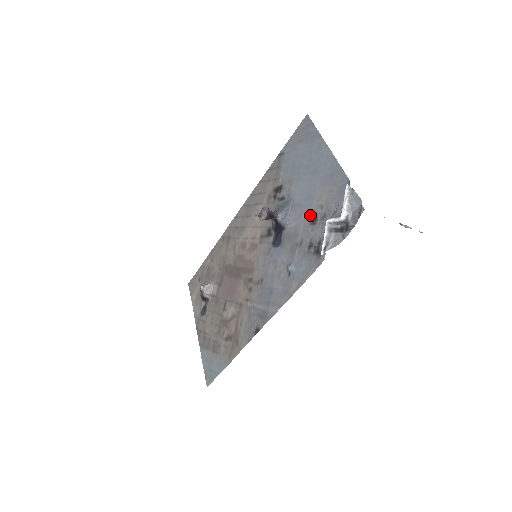
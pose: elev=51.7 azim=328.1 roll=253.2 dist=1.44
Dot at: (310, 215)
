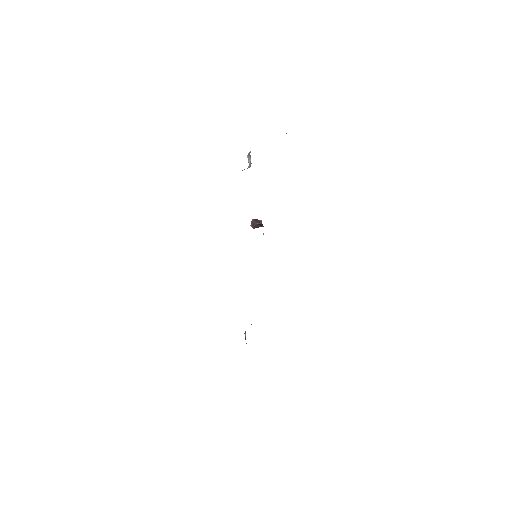
Dot at: occluded
